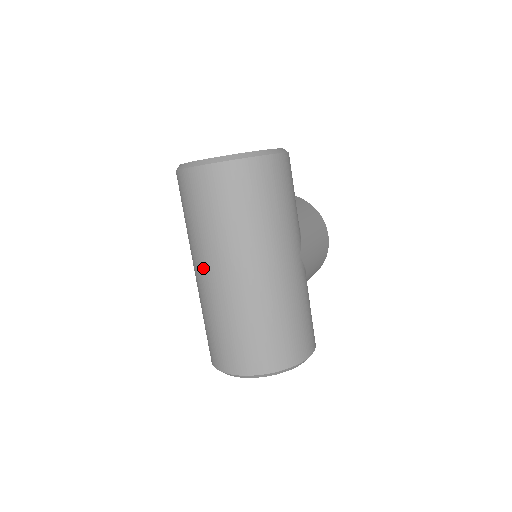
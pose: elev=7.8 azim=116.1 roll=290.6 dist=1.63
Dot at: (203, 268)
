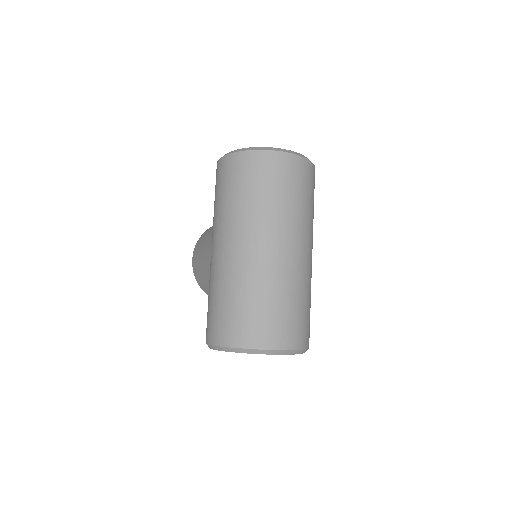
Dot at: (260, 240)
